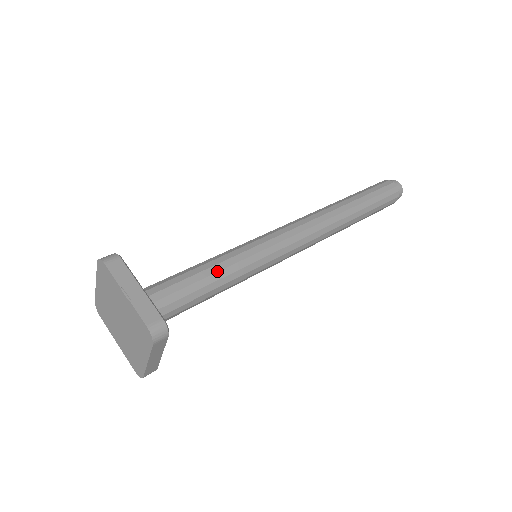
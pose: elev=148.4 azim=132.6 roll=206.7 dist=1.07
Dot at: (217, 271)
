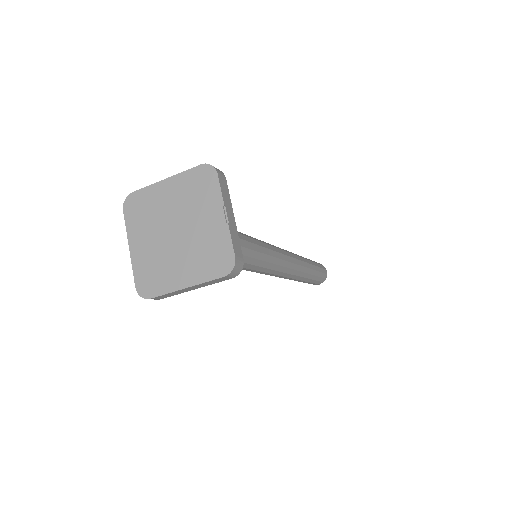
Dot at: (248, 247)
